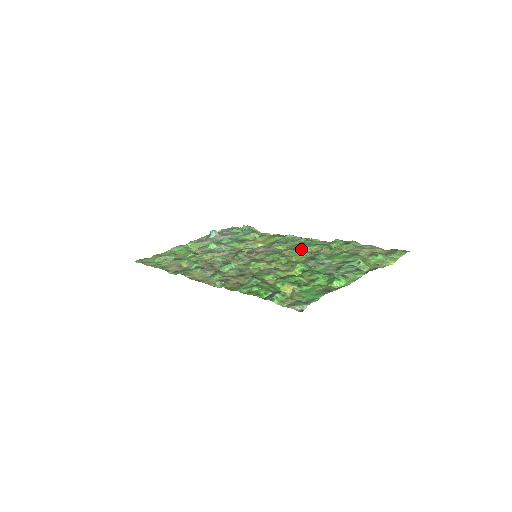
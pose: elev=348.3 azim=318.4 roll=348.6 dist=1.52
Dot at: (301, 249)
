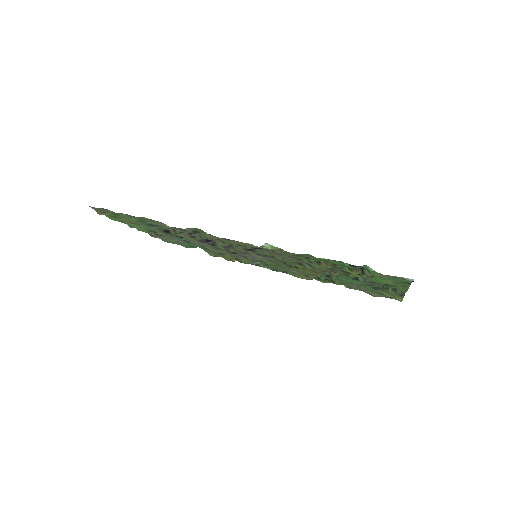
Dot at: (296, 270)
